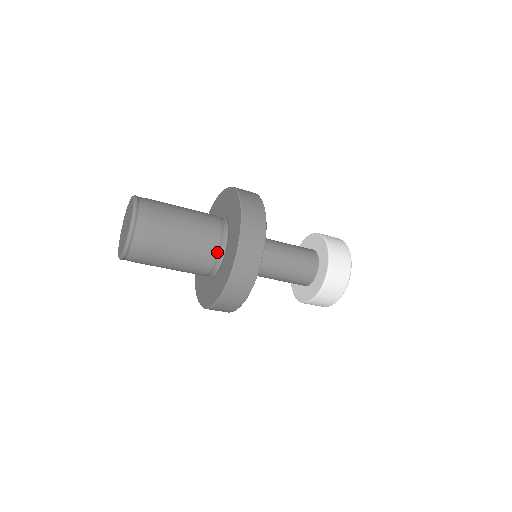
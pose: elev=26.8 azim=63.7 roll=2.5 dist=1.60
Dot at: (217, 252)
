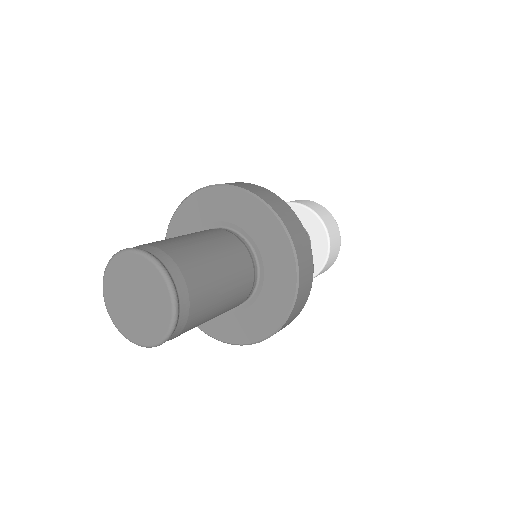
Dot at: occluded
